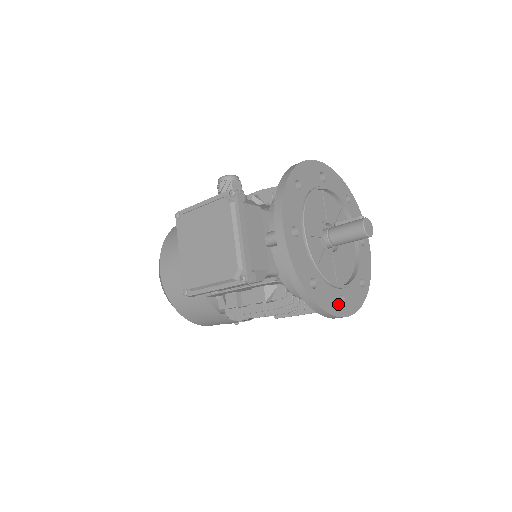
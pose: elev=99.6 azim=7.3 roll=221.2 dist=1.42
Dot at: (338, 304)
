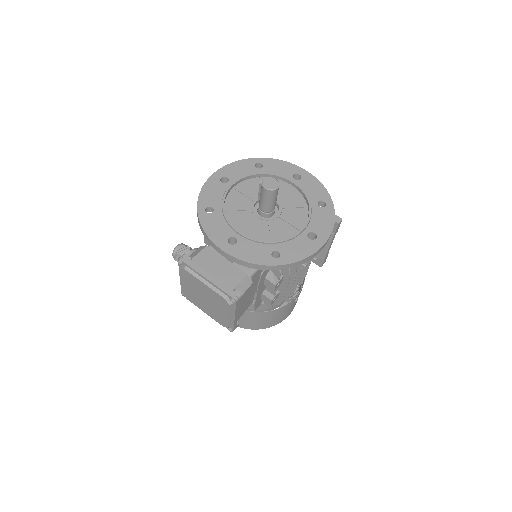
Dot at: (310, 243)
